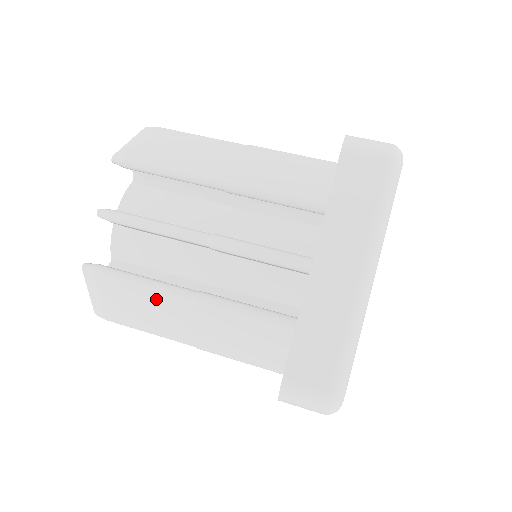
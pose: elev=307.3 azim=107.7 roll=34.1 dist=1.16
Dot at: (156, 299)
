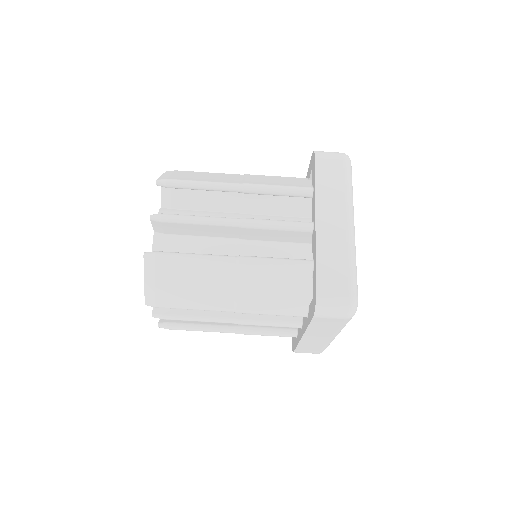
Dot at: occluded
